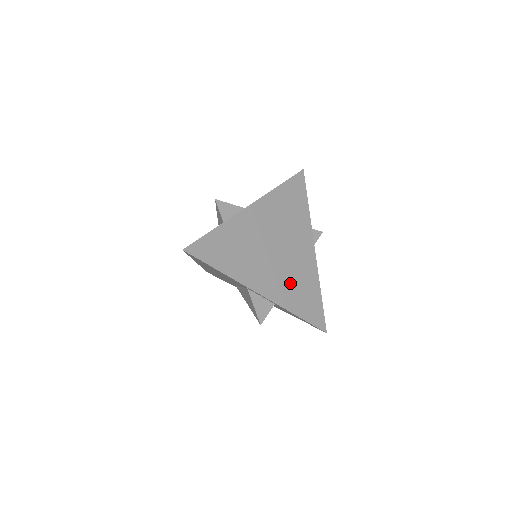
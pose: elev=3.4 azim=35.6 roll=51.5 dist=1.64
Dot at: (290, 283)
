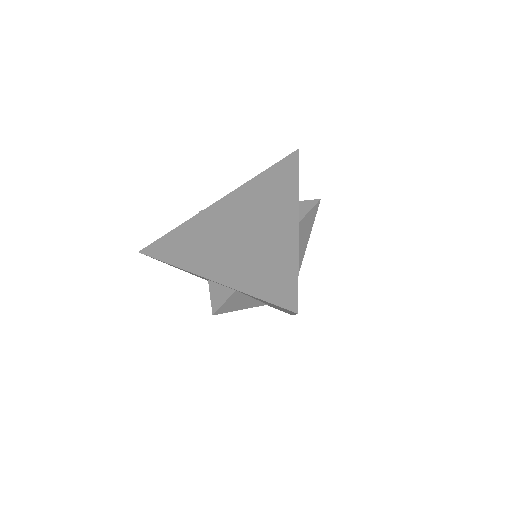
Dot at: (250, 261)
